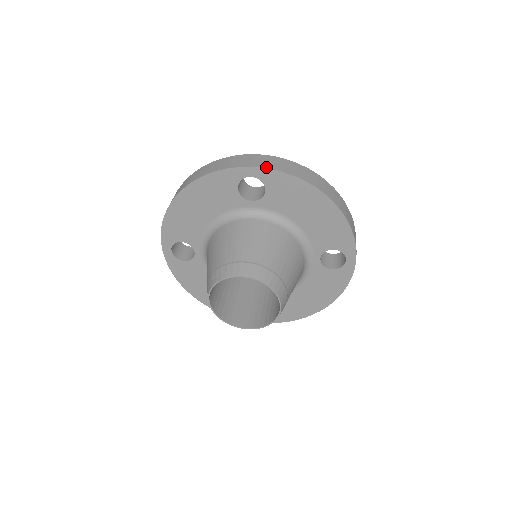
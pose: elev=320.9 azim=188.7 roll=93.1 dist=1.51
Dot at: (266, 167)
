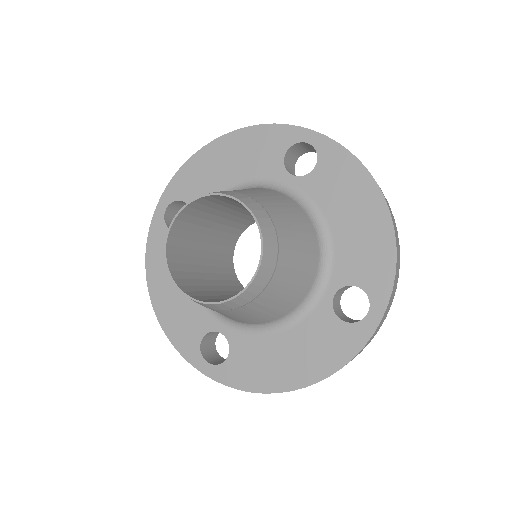
Dot at: occluded
